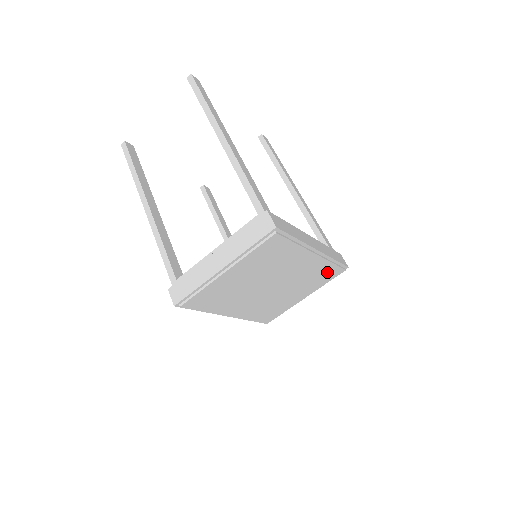
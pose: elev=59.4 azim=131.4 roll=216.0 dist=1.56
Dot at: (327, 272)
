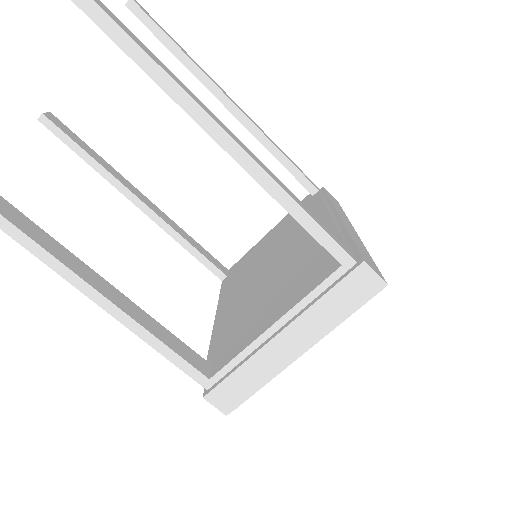
Dot at: occluded
